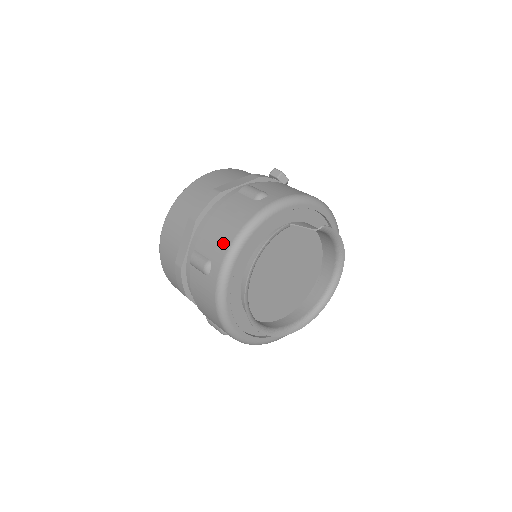
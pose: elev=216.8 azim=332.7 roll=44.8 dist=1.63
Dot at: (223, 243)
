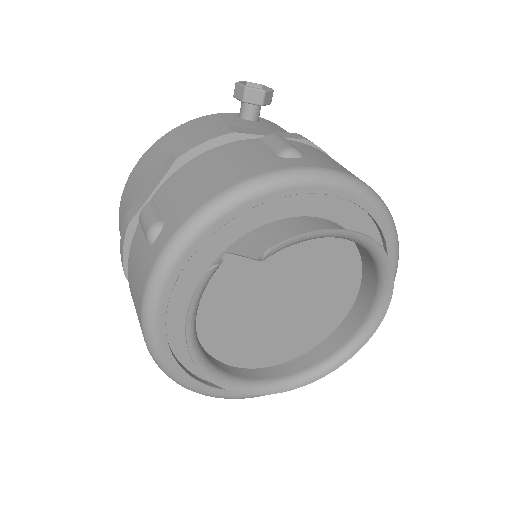
Dot at: occluded
